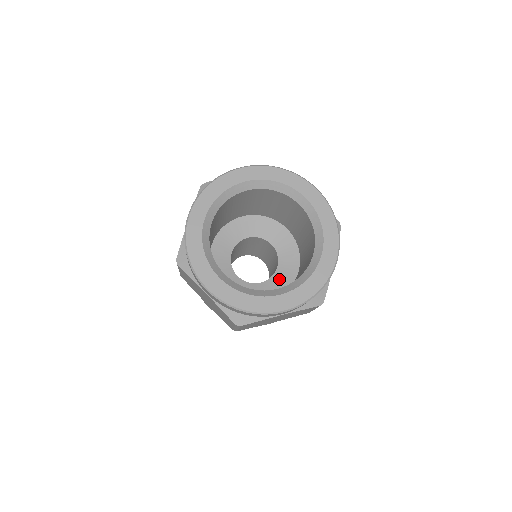
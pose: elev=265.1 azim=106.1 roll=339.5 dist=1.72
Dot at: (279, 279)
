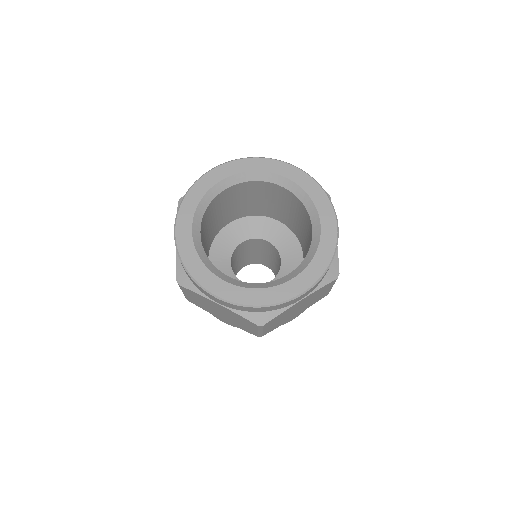
Dot at: (287, 272)
